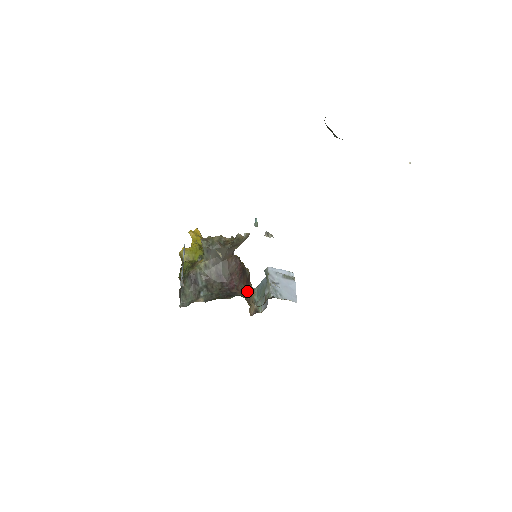
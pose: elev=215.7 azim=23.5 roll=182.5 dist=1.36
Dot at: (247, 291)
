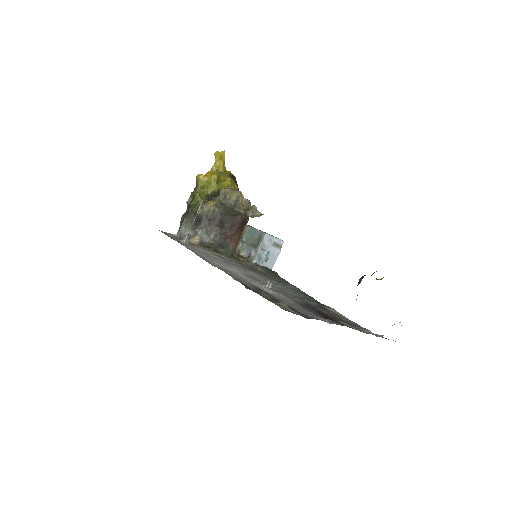
Dot at: (239, 237)
